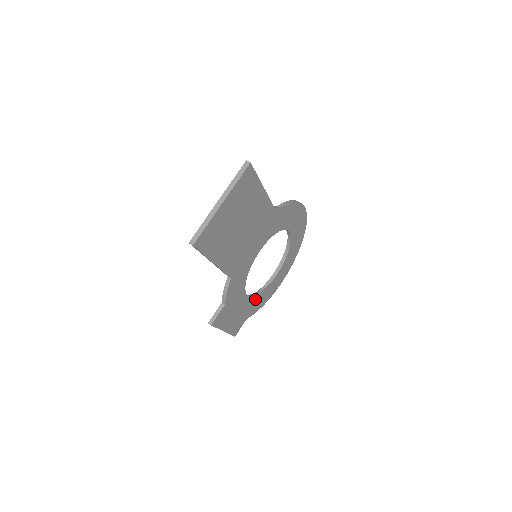
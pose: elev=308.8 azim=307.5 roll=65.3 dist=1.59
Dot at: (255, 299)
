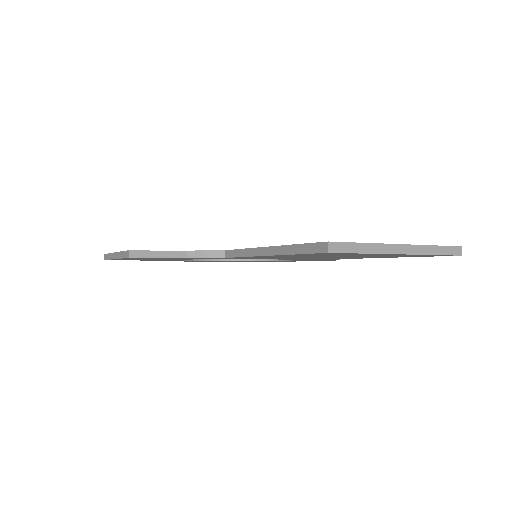
Dot at: occluded
